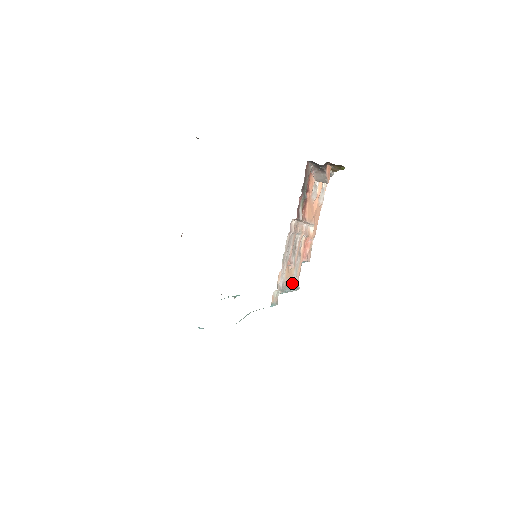
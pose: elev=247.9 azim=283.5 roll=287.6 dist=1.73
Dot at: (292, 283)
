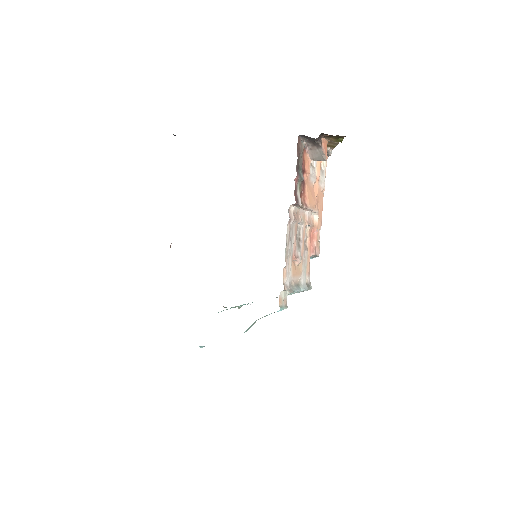
Dot at: (302, 282)
